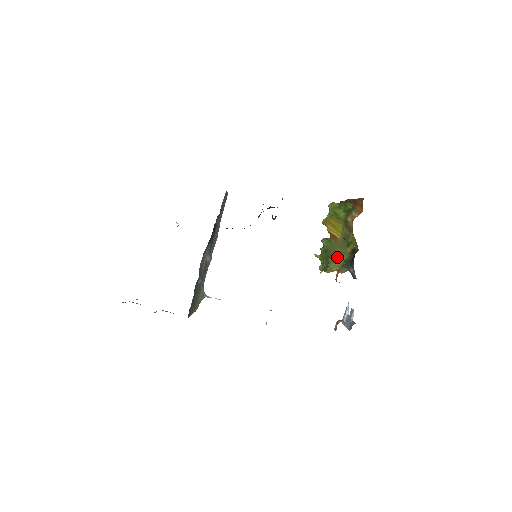
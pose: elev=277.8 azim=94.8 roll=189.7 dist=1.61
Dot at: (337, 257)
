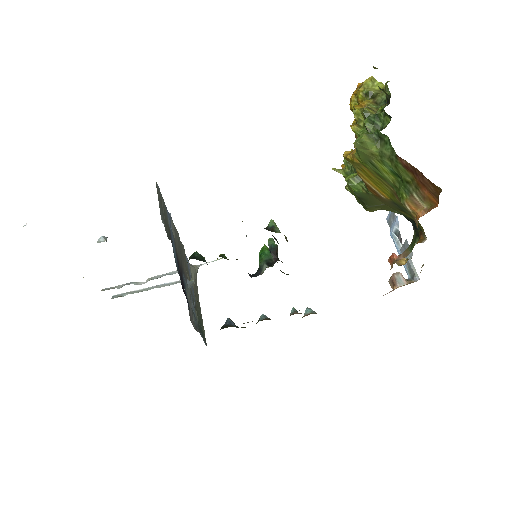
Dot at: (381, 208)
